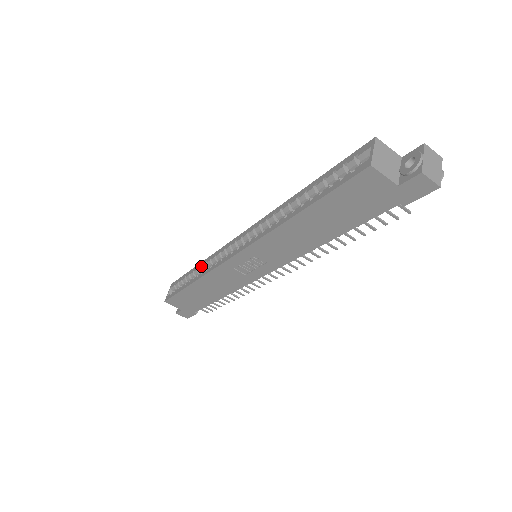
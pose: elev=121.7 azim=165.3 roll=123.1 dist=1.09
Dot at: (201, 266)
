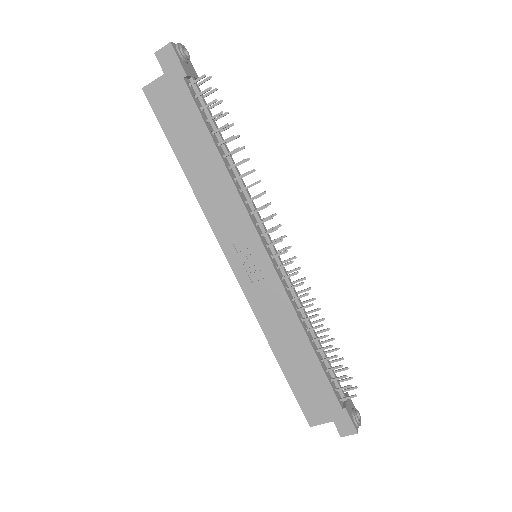
Dot at: occluded
